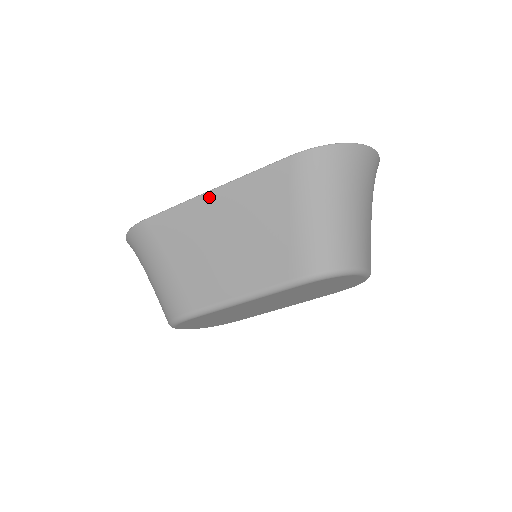
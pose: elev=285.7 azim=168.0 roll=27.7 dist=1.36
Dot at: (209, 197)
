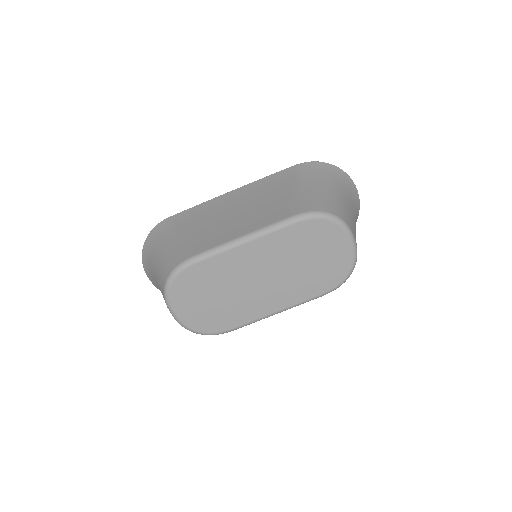
Dot at: (228, 194)
